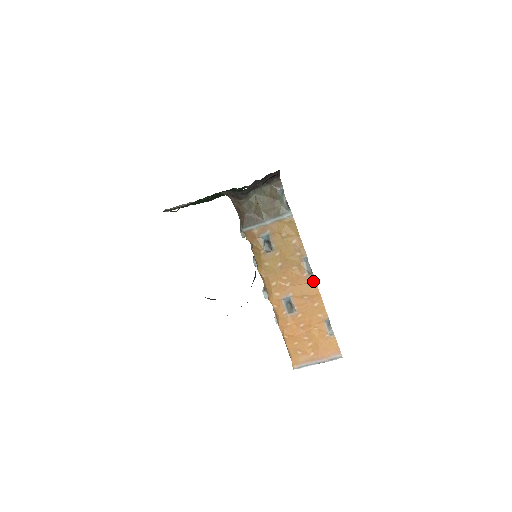
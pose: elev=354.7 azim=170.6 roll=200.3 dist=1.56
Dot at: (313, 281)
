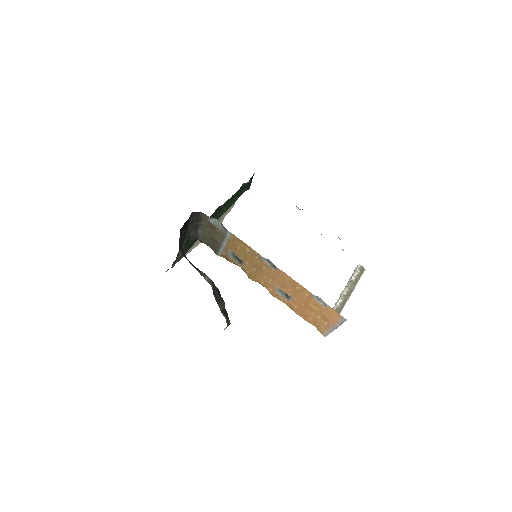
Dot at: (282, 272)
